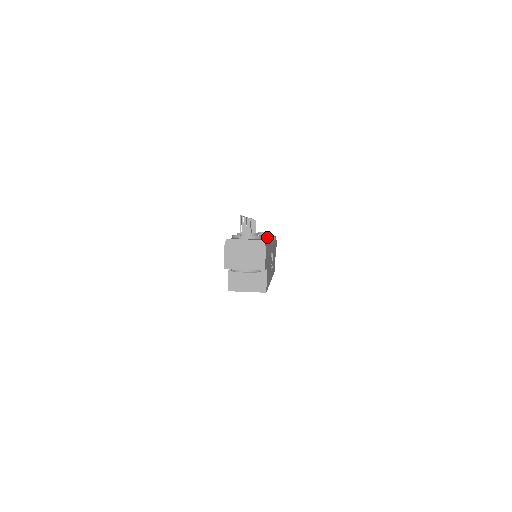
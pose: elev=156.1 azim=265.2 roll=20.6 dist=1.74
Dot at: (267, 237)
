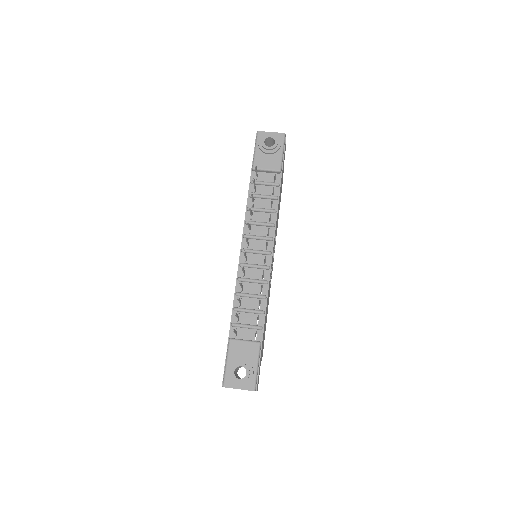
Dot at: (271, 171)
